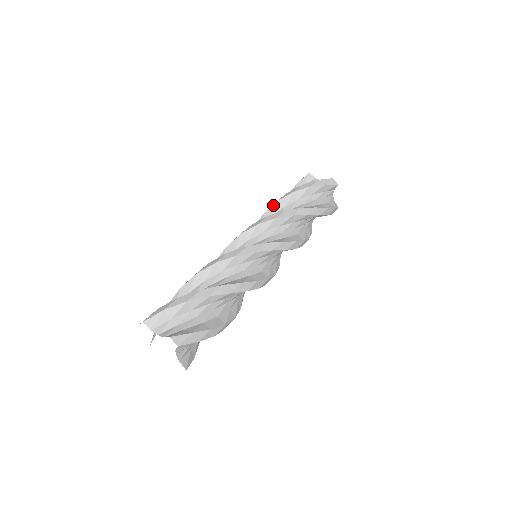
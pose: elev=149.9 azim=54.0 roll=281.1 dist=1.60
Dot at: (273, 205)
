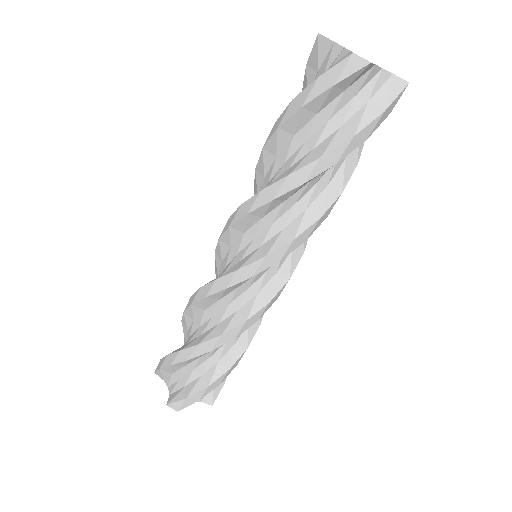
Dot at: (260, 156)
